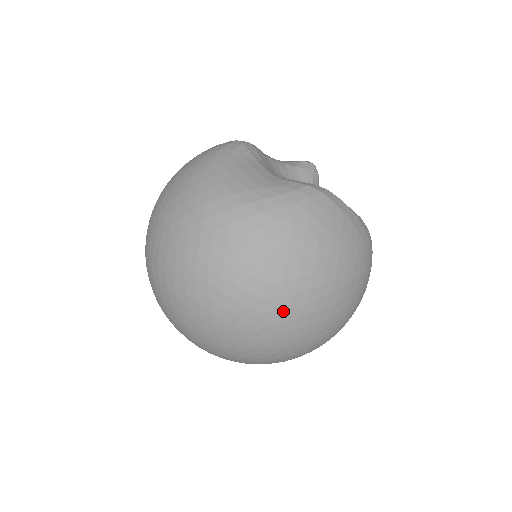
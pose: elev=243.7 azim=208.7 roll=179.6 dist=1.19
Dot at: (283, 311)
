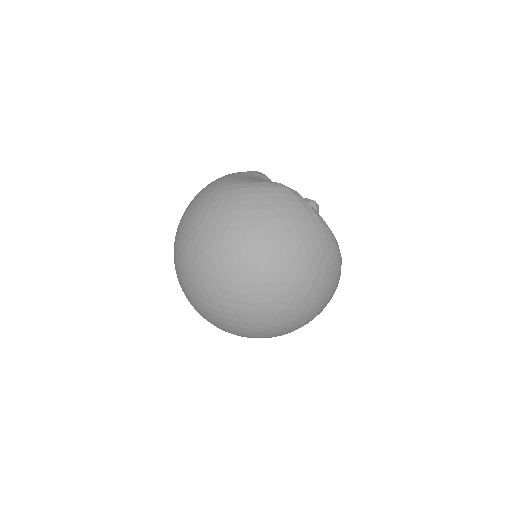
Dot at: (235, 253)
